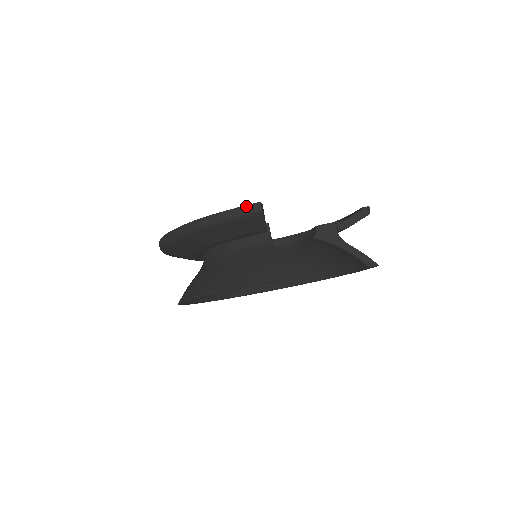
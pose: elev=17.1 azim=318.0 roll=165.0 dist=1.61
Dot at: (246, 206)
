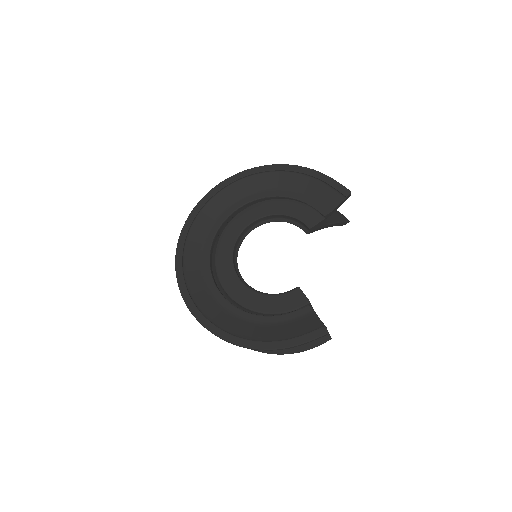
Dot at: (318, 338)
